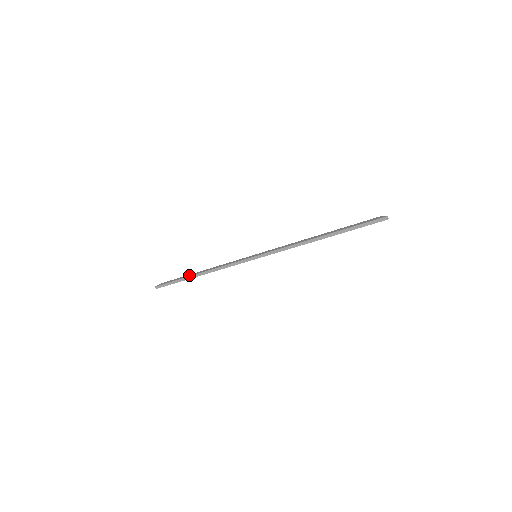
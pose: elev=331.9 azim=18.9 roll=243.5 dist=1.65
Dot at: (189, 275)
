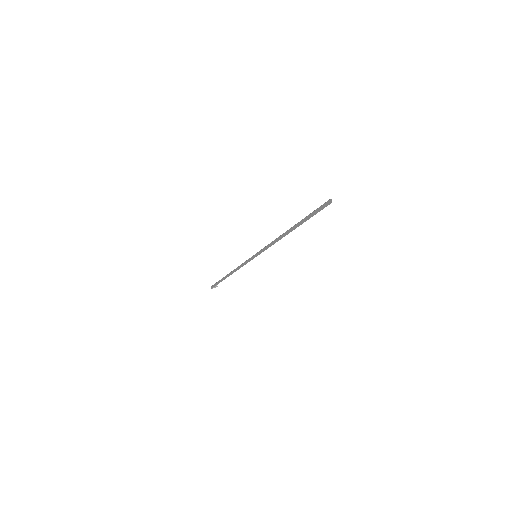
Dot at: occluded
